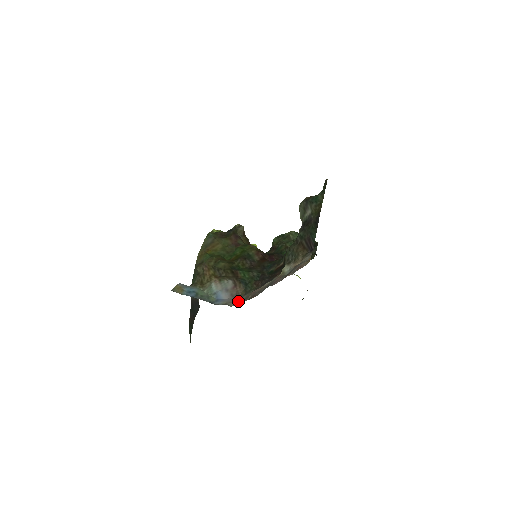
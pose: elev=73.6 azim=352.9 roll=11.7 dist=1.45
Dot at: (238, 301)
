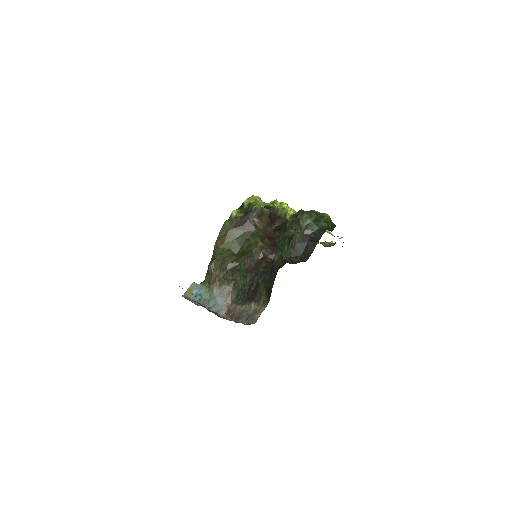
Dot at: (229, 308)
